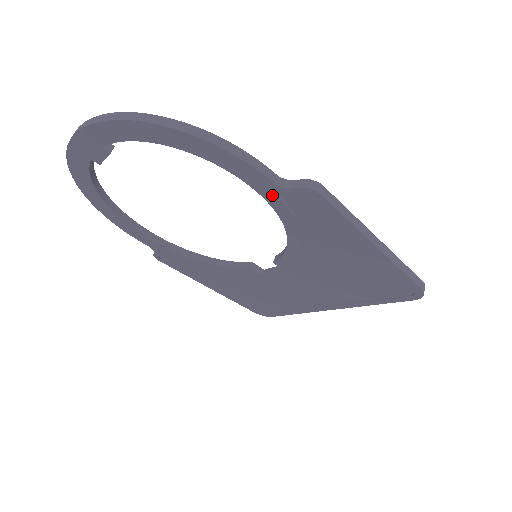
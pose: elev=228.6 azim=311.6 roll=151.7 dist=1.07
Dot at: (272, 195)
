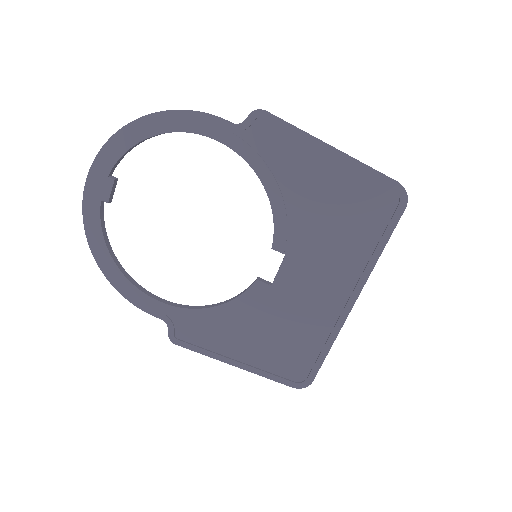
Dot at: (235, 140)
